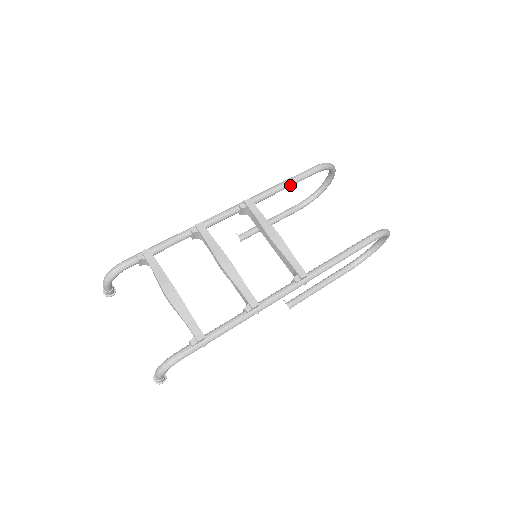
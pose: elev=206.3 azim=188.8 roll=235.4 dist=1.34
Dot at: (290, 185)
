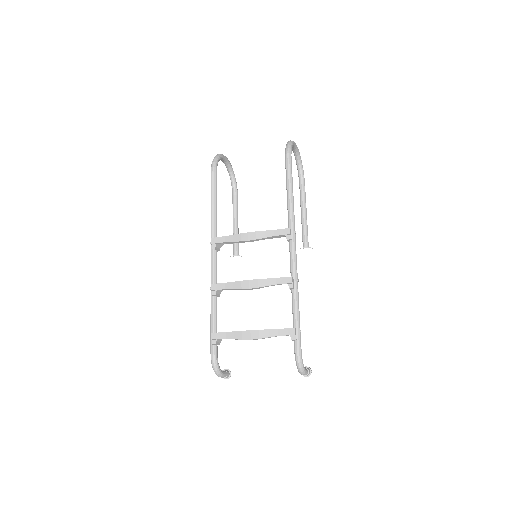
Dot at: (216, 200)
